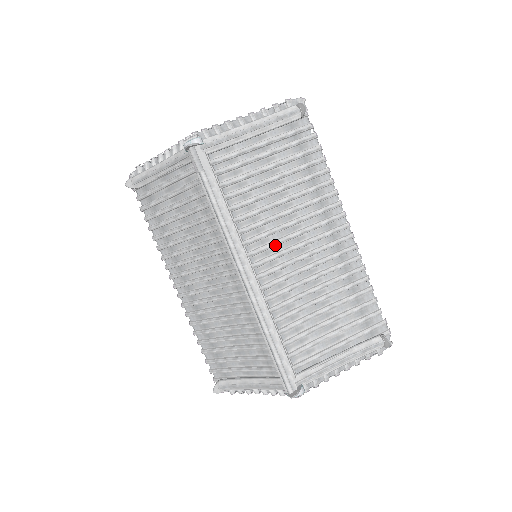
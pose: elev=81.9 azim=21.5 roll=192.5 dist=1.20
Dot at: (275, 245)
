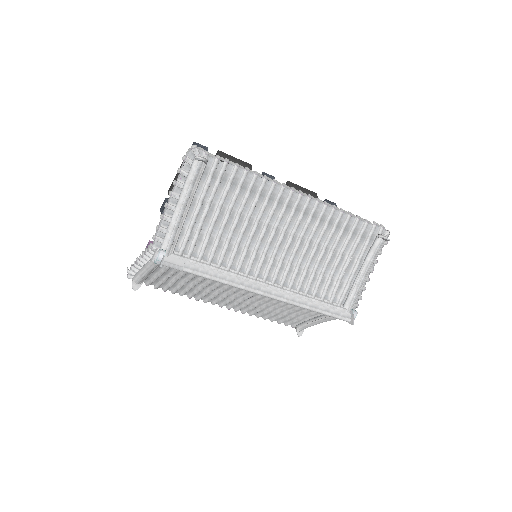
Dot at: (266, 254)
